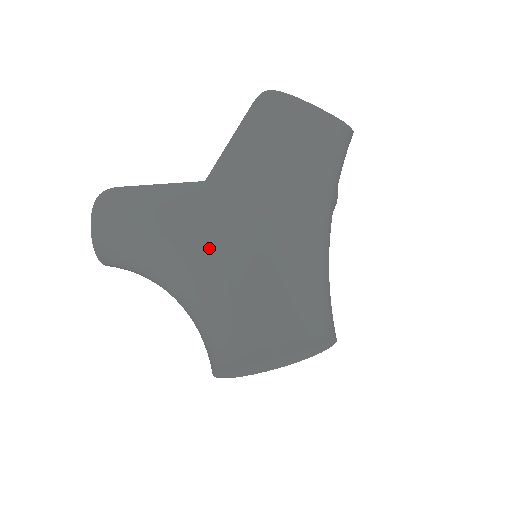
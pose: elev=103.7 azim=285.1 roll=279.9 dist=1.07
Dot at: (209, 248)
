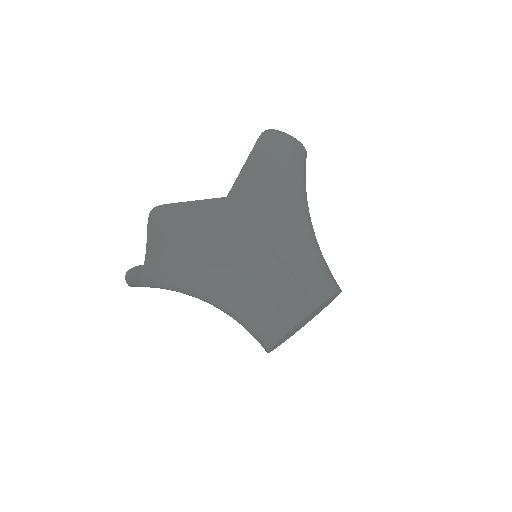
Dot at: (256, 243)
